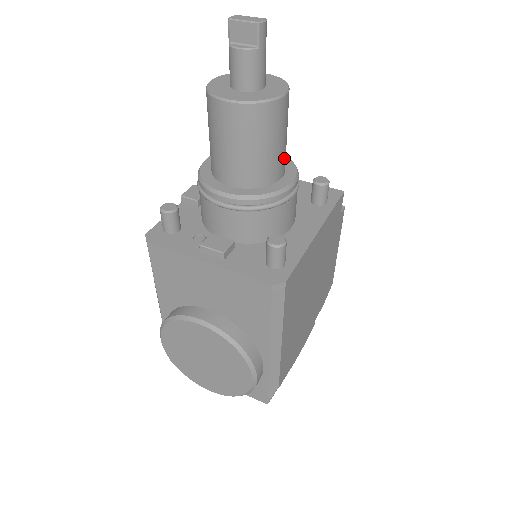
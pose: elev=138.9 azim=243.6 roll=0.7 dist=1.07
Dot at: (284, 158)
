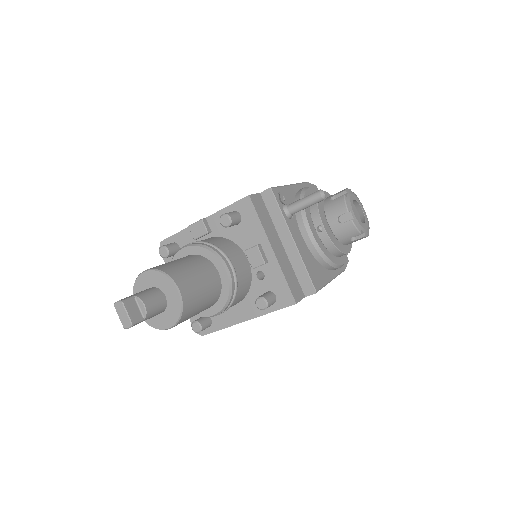
Dot at: (203, 310)
